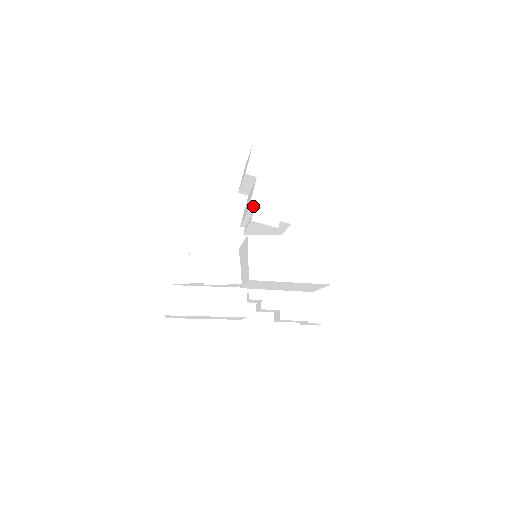
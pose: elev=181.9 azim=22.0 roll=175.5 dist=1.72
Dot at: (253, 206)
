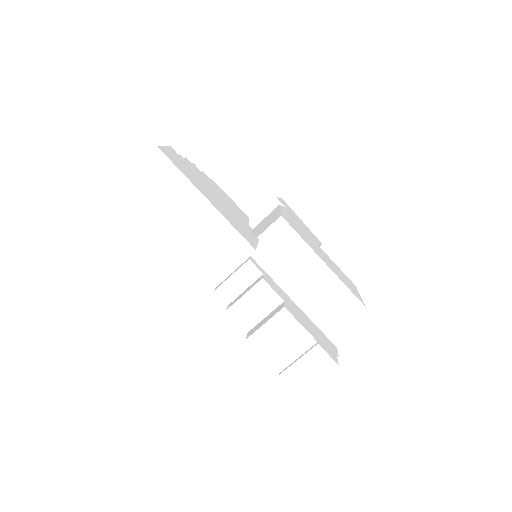
Dot at: occluded
